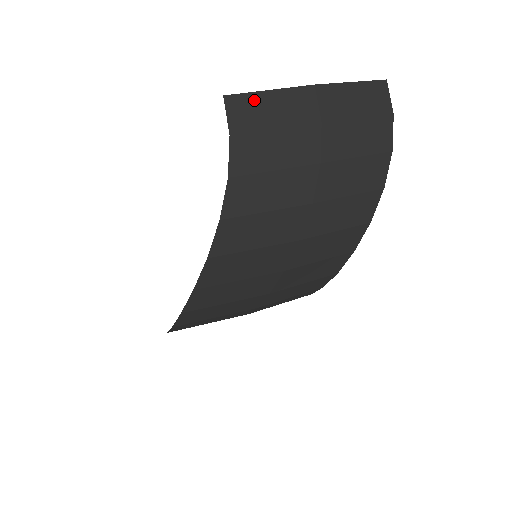
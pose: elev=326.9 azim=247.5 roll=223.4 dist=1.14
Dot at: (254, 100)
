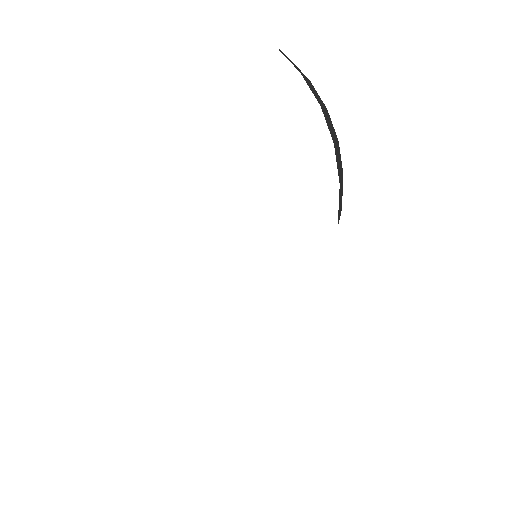
Dot at: occluded
